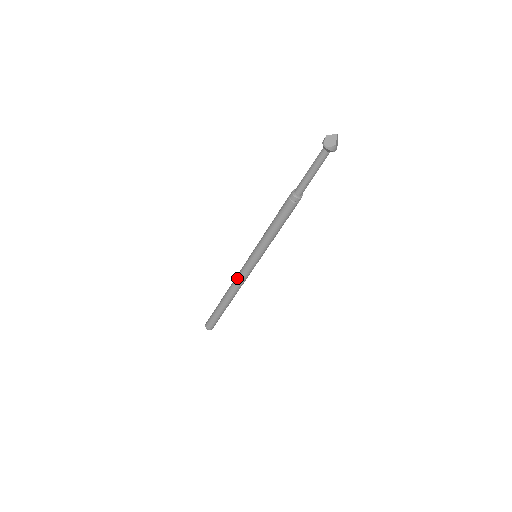
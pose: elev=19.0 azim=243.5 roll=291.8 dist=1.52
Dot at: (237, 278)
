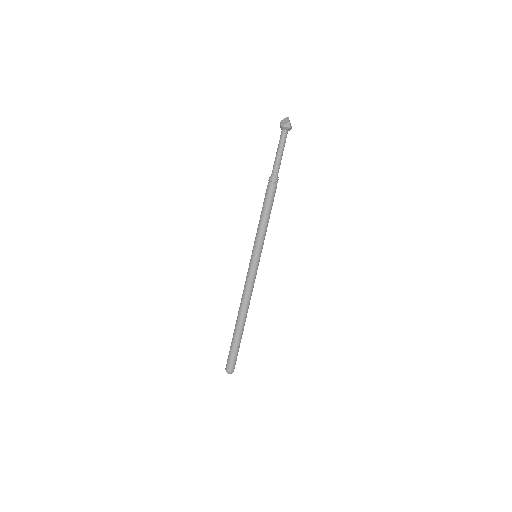
Dot at: (244, 288)
